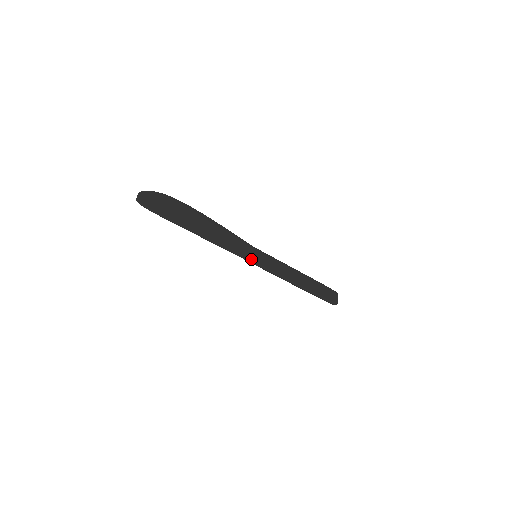
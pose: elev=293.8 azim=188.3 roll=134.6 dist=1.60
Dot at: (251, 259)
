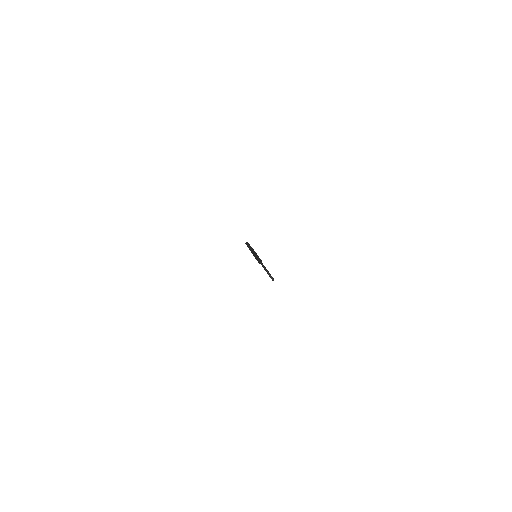
Dot at: (261, 261)
